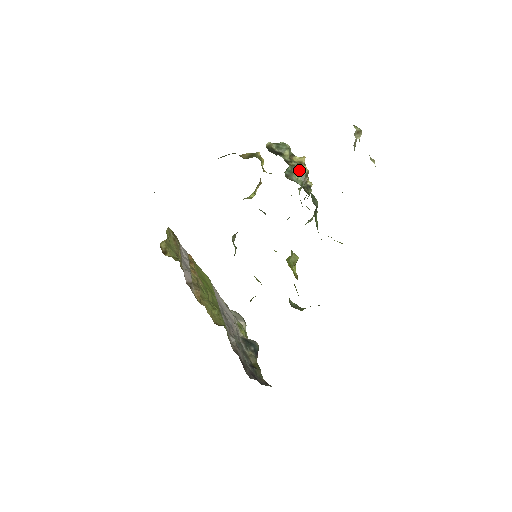
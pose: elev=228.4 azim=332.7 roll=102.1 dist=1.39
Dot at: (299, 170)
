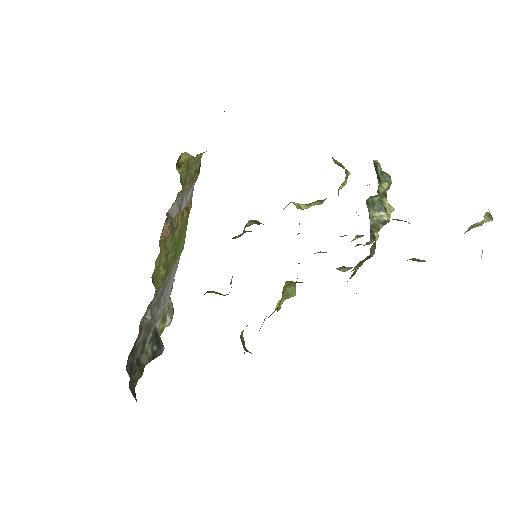
Dot at: (382, 210)
